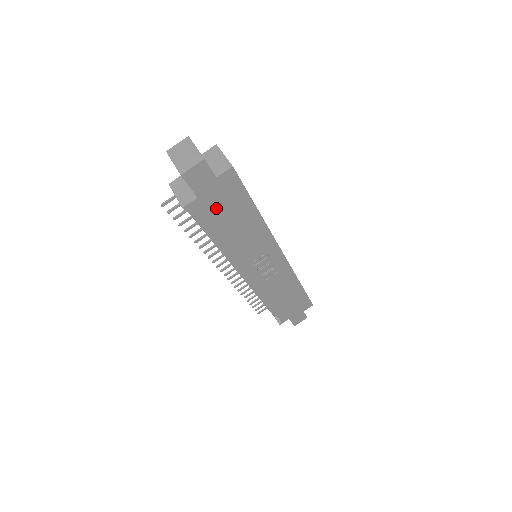
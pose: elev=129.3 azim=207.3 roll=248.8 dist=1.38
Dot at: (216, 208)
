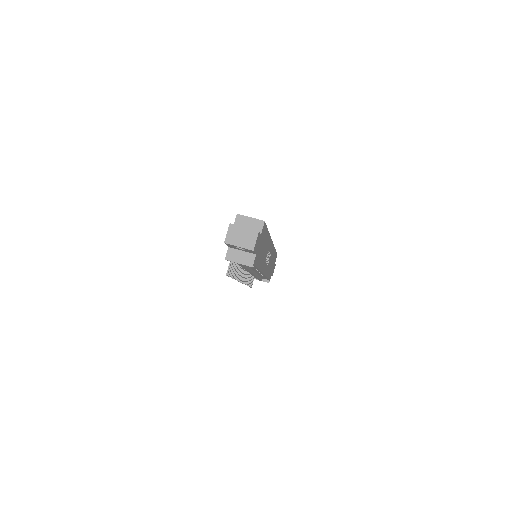
Dot at: (259, 251)
